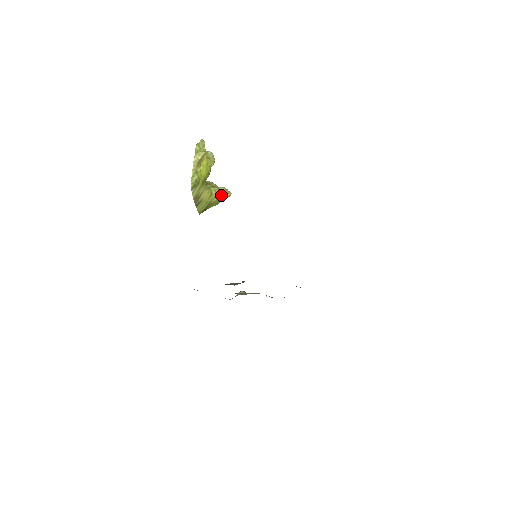
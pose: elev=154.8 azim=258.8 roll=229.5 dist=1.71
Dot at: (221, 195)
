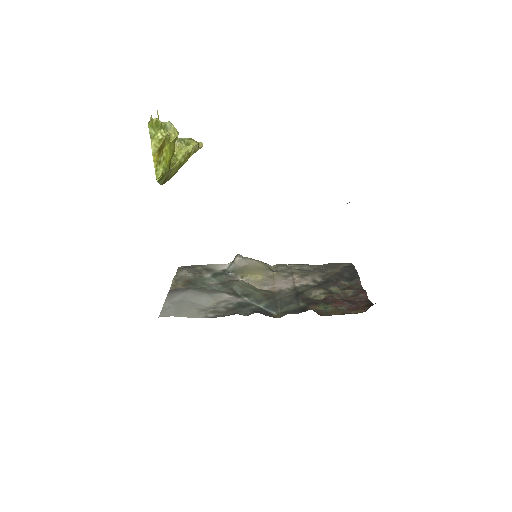
Dot at: (191, 154)
